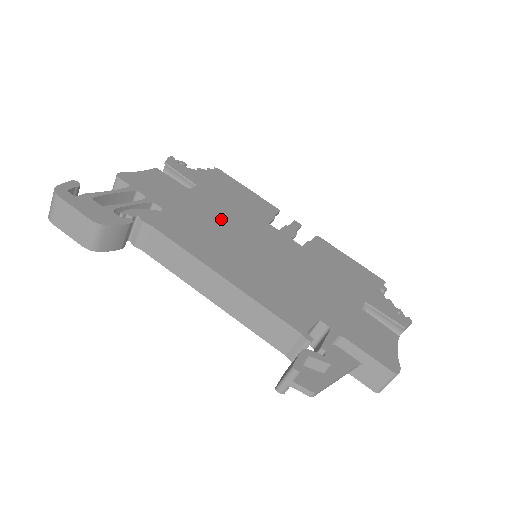
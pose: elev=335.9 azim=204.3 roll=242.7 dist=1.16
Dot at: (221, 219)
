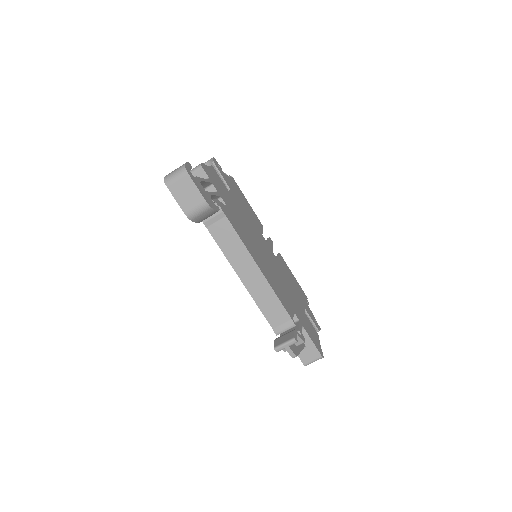
Dot at: (247, 223)
